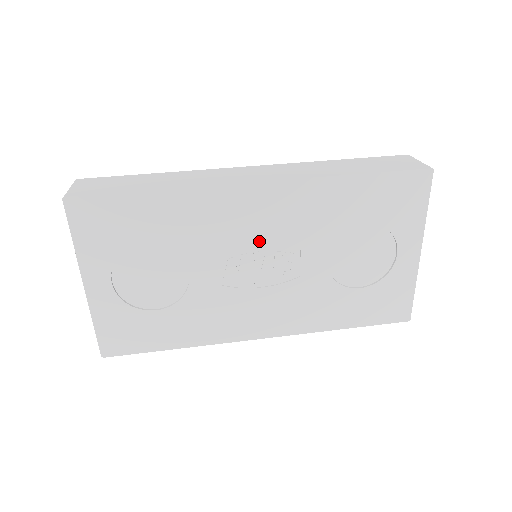
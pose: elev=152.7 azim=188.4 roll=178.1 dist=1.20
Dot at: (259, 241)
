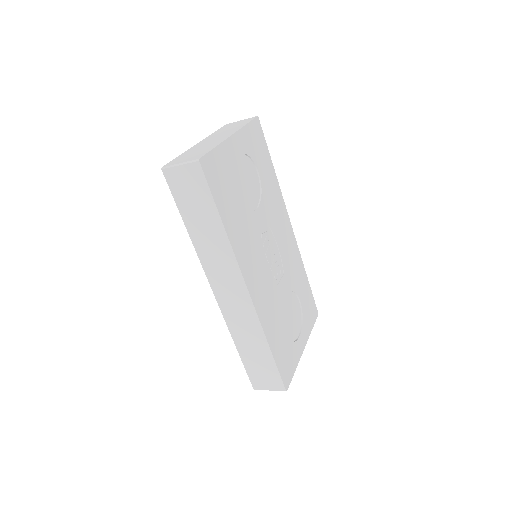
Dot at: (279, 244)
